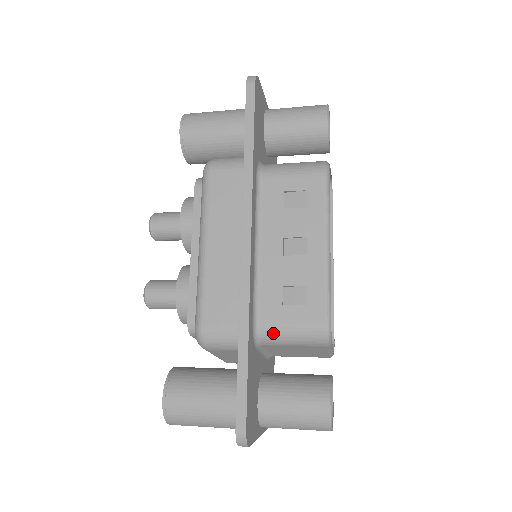
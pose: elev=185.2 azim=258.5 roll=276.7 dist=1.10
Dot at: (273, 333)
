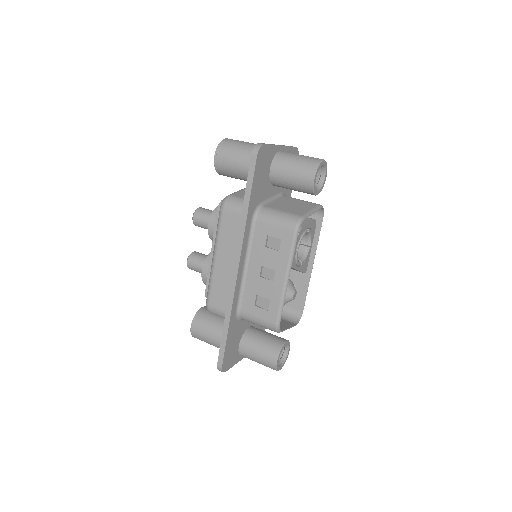
Dot at: (248, 319)
